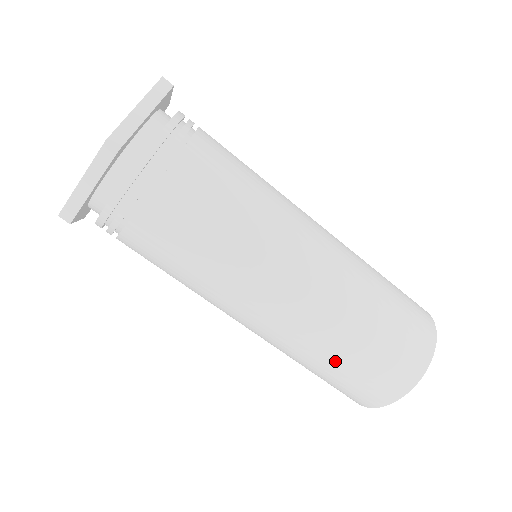
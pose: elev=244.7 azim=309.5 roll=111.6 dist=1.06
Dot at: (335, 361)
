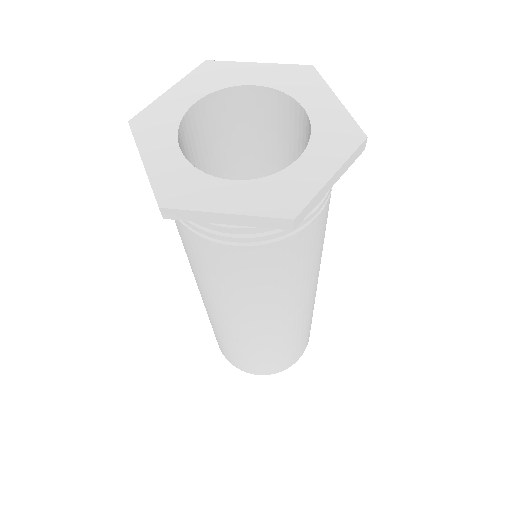
Dot at: occluded
